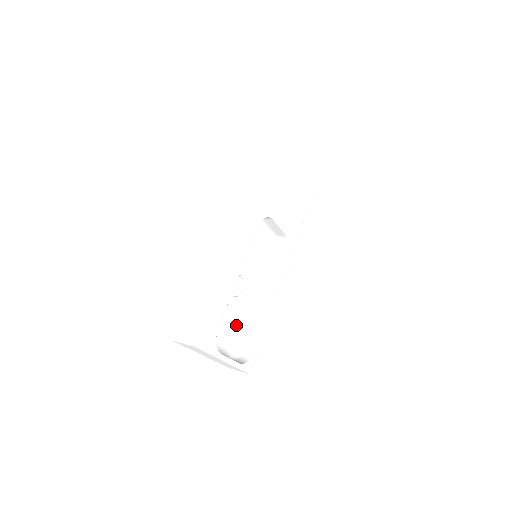
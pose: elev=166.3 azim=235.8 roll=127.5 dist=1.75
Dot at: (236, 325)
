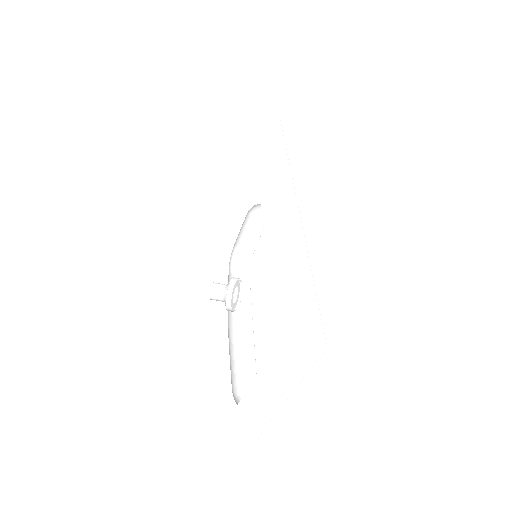
Dot at: occluded
